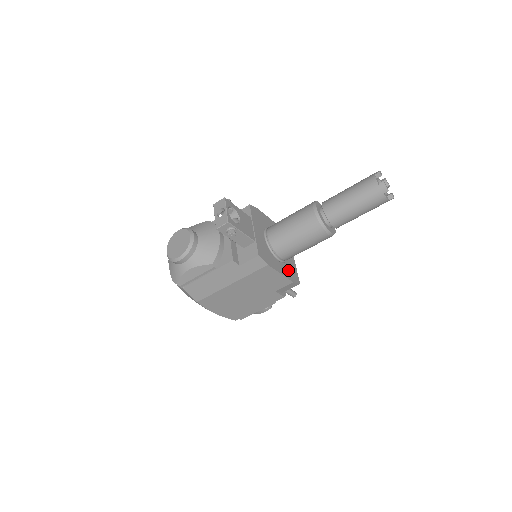
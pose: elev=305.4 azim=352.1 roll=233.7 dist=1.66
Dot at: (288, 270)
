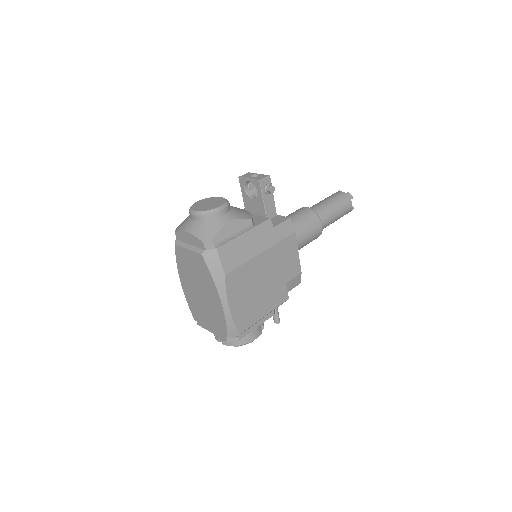
Dot at: occluded
